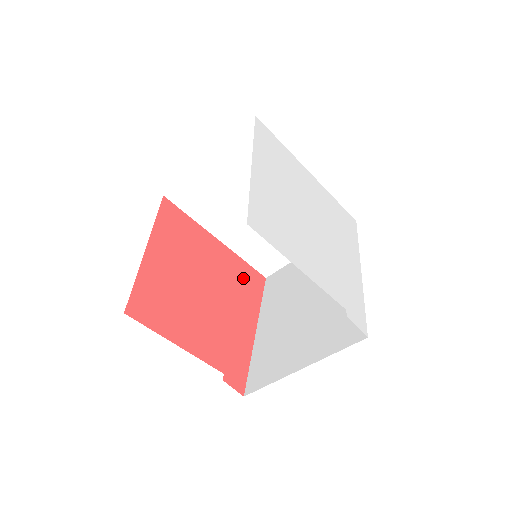
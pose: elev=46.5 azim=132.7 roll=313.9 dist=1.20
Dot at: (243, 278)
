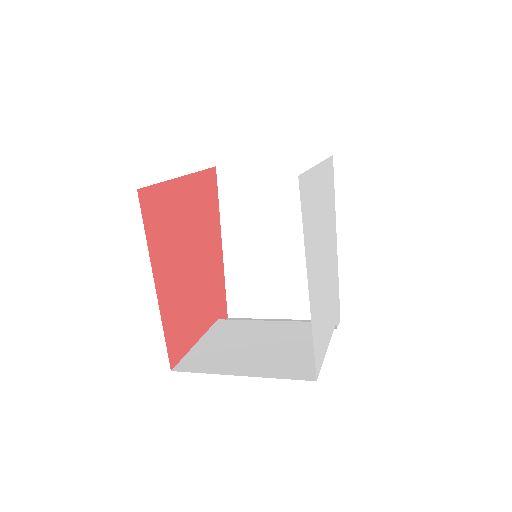
Dot at: (206, 198)
